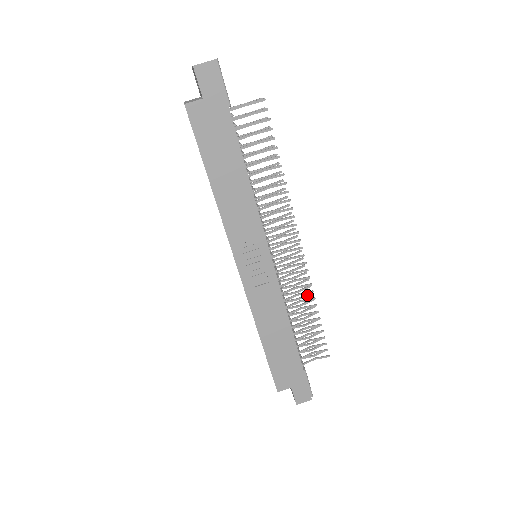
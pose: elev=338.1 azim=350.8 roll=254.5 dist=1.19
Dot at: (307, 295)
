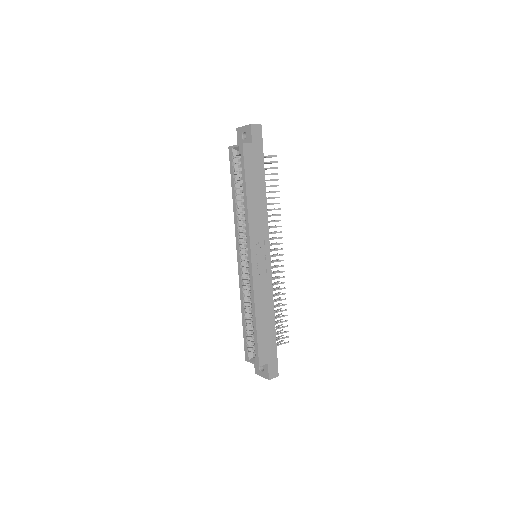
Dot at: (278, 293)
